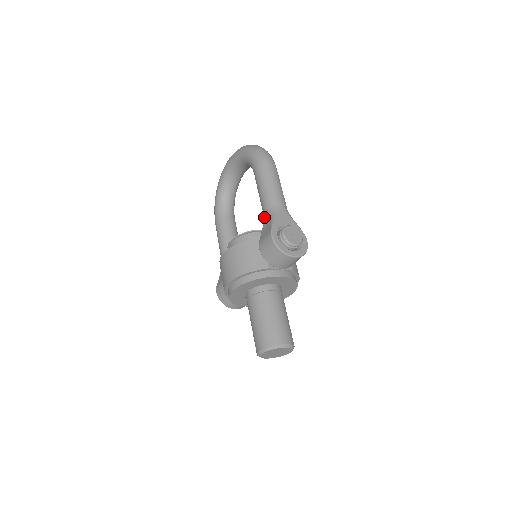
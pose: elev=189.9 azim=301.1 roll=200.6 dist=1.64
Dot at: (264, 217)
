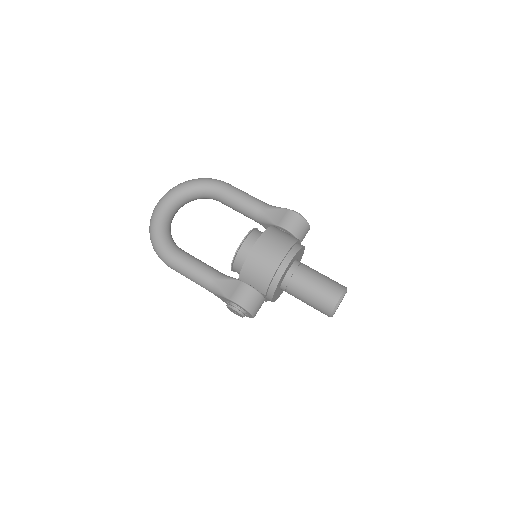
Dot at: (264, 212)
